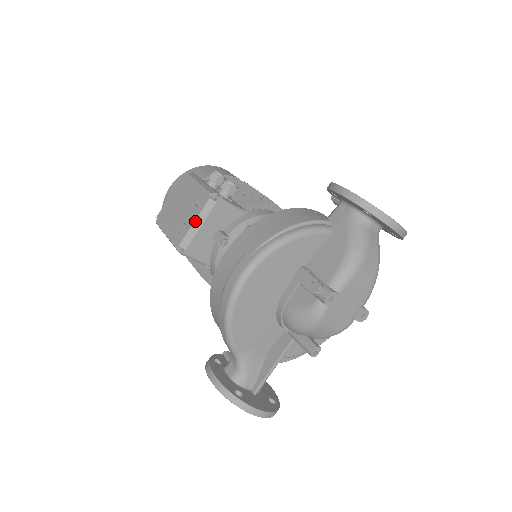
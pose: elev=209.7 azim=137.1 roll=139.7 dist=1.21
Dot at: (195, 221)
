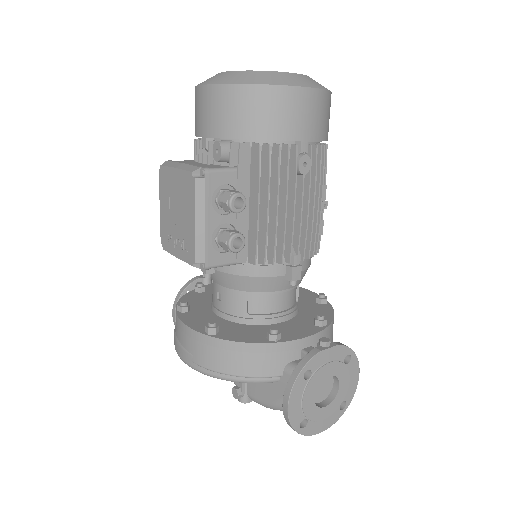
Dot at: (178, 258)
